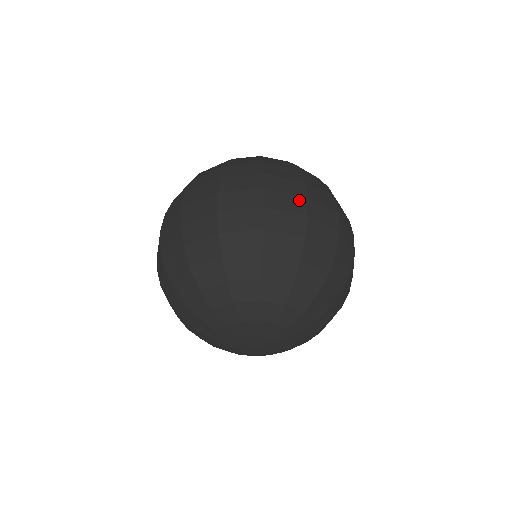
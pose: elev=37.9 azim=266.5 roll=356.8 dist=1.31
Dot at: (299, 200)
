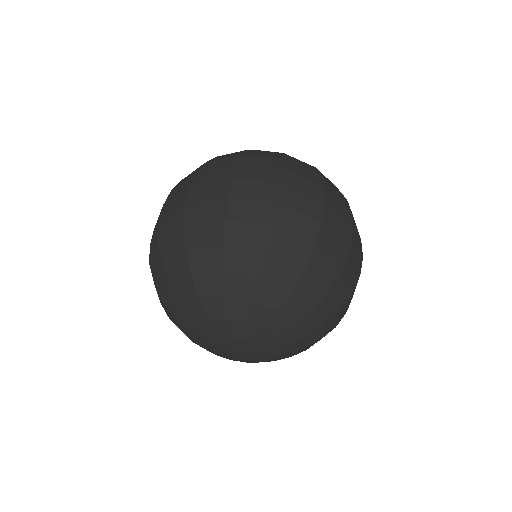
Dot at: (223, 185)
